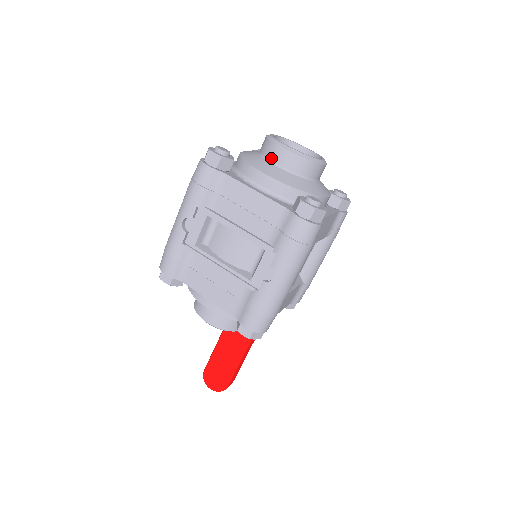
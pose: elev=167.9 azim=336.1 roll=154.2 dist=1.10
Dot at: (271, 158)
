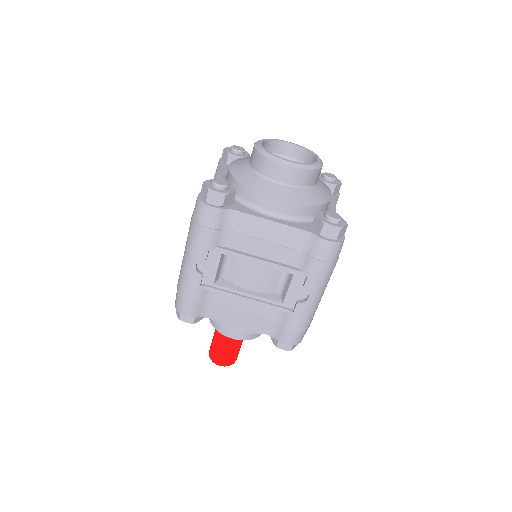
Dot at: (272, 177)
